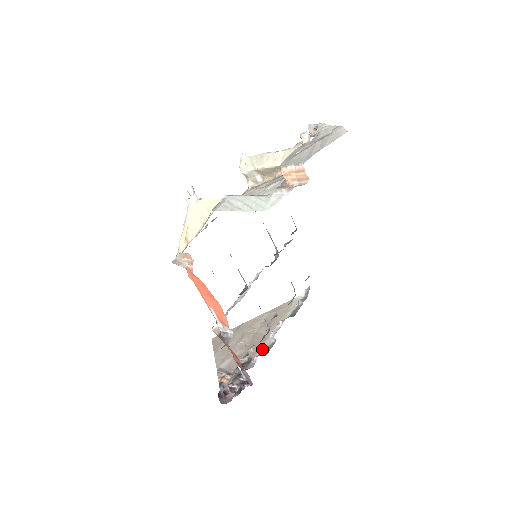
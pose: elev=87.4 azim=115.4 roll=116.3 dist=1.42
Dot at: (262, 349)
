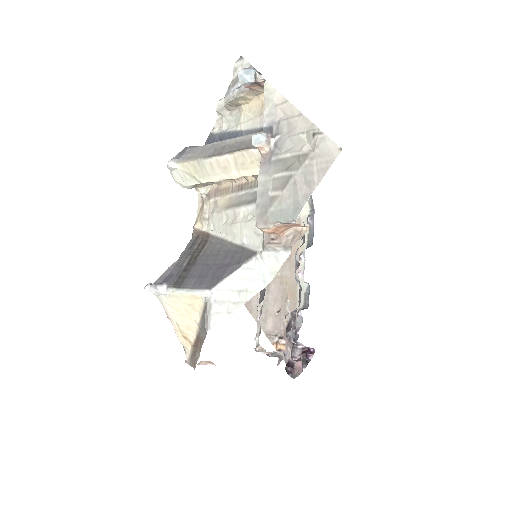
Dot at: occluded
